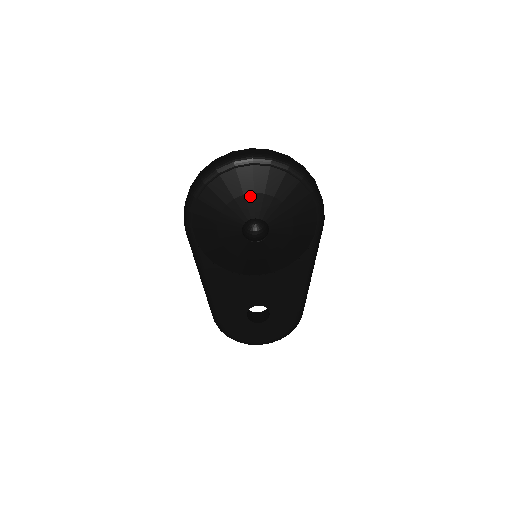
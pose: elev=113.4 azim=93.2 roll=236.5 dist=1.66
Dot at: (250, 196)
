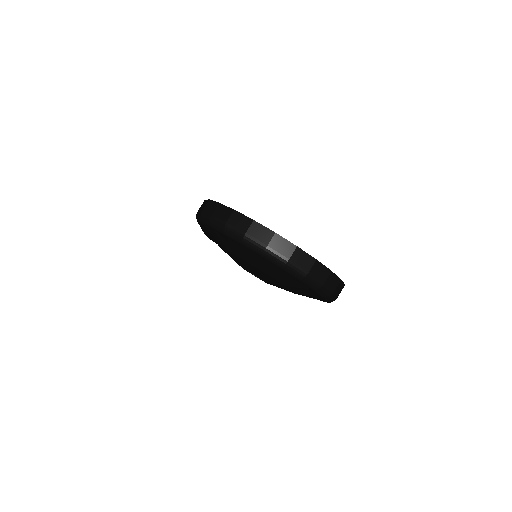
Dot at: (262, 272)
